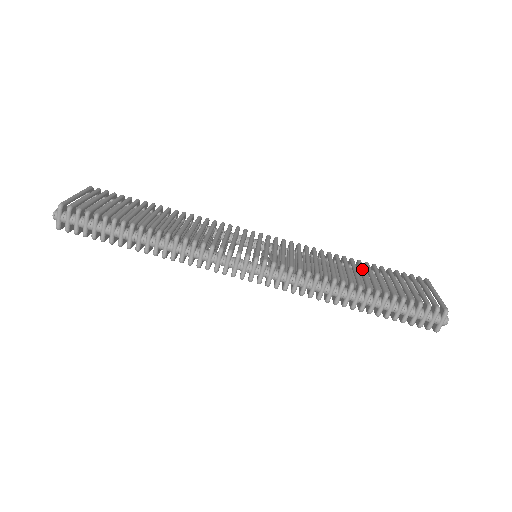
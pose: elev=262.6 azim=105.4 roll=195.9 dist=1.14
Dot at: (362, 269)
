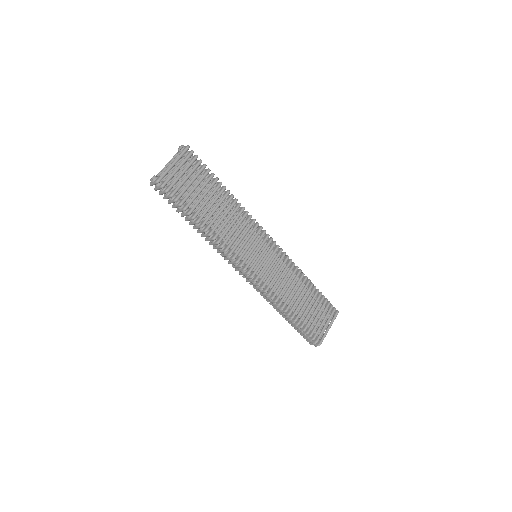
Dot at: (305, 296)
